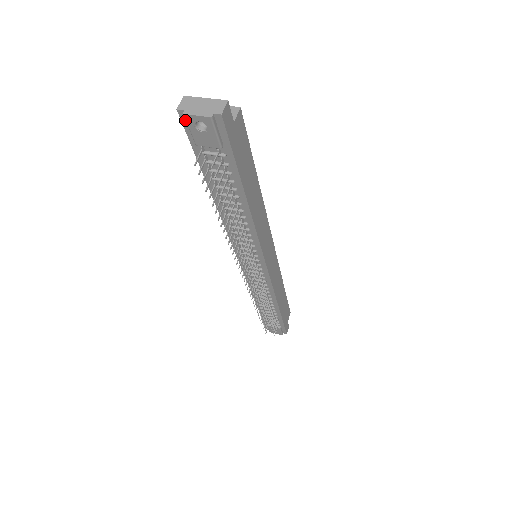
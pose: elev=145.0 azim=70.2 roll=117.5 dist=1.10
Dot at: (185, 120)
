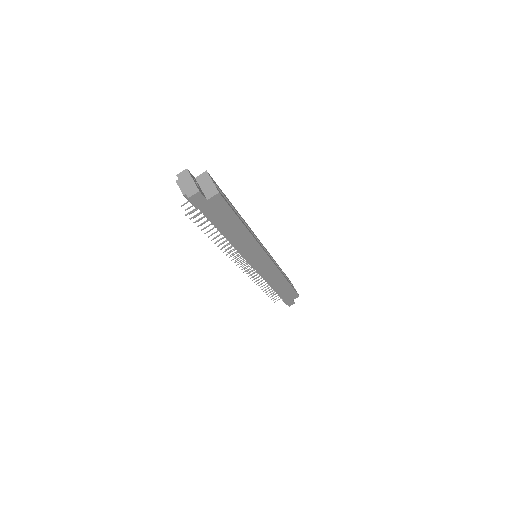
Dot at: occluded
